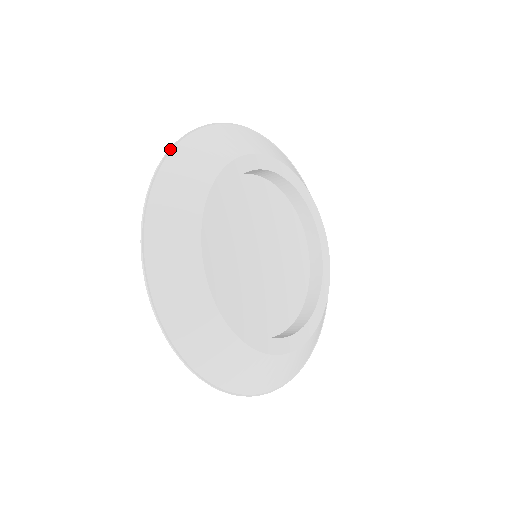
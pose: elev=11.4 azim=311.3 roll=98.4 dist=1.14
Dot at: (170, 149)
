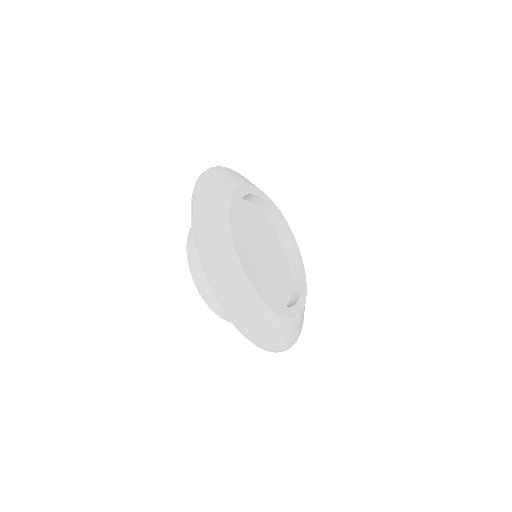
Dot at: (220, 166)
